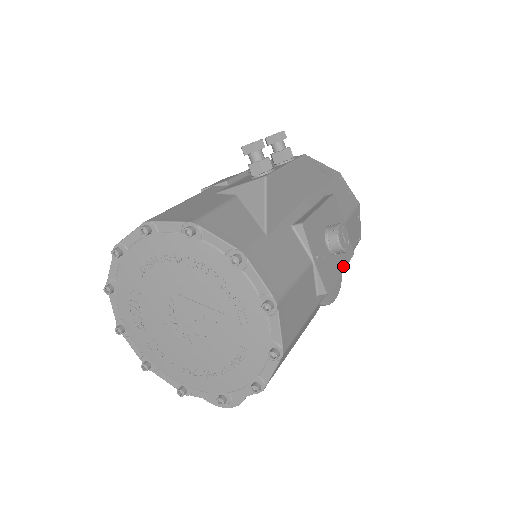
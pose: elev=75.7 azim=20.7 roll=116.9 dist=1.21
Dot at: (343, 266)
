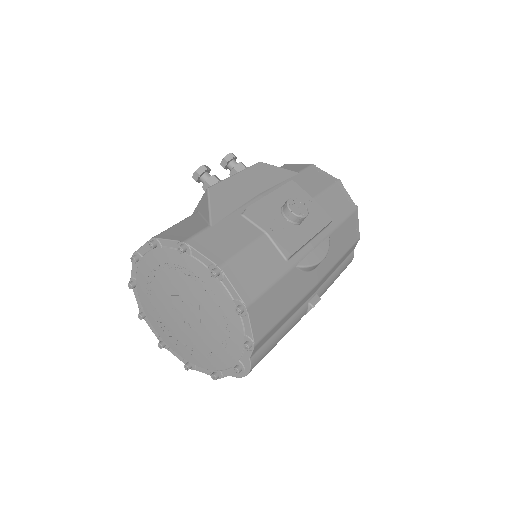
Dot at: (315, 231)
